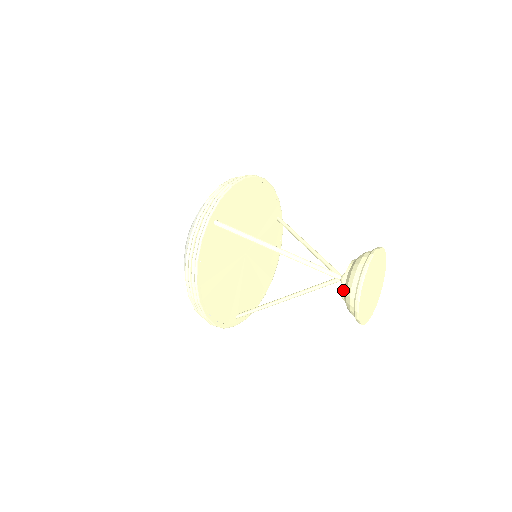
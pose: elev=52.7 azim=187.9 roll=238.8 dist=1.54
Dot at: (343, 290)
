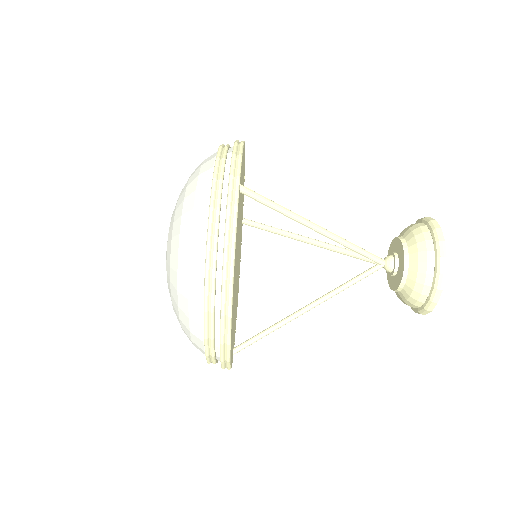
Dot at: (406, 270)
